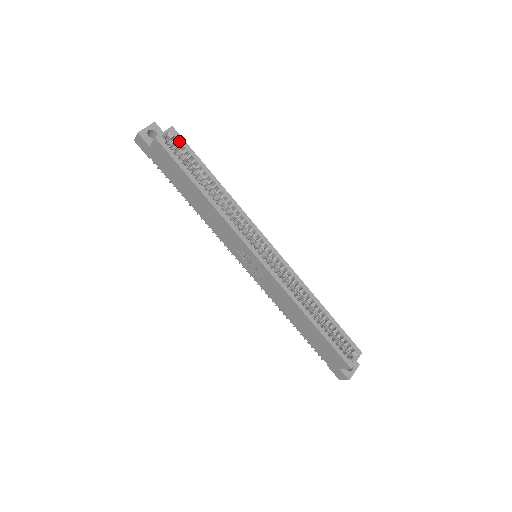
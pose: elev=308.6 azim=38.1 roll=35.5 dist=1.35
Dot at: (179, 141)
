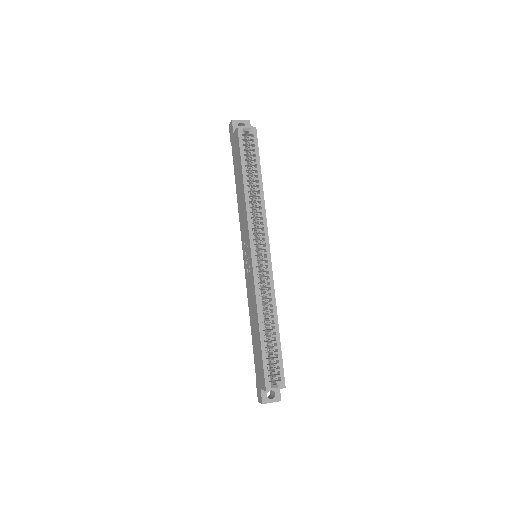
Dot at: (254, 139)
